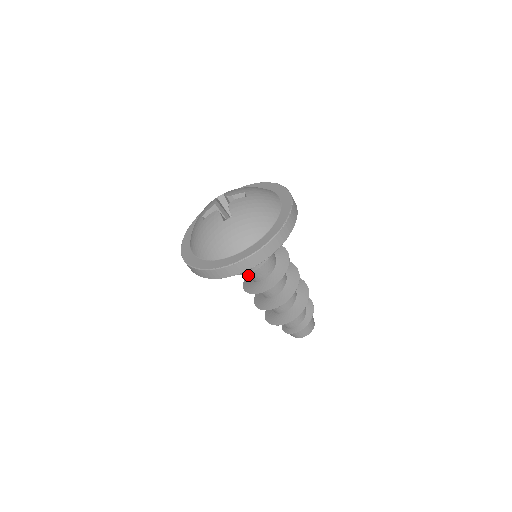
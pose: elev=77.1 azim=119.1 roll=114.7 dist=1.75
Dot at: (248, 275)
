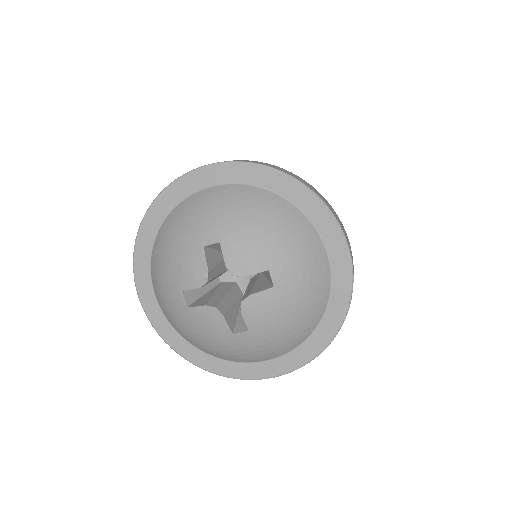
Dot at: occluded
